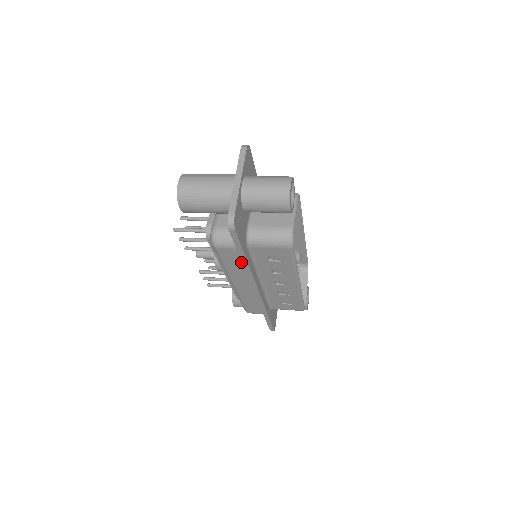
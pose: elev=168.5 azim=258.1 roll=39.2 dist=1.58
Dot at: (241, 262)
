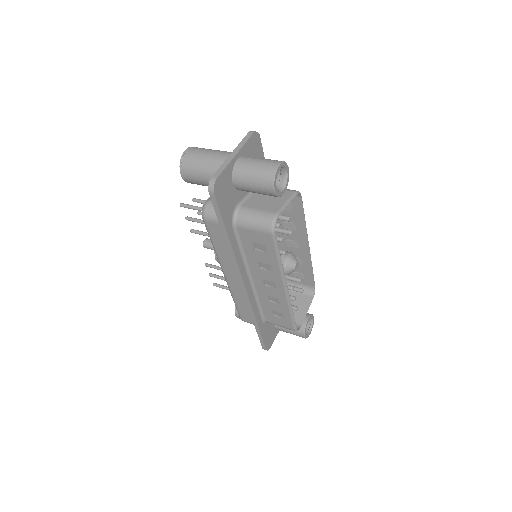
Dot at: occluded
